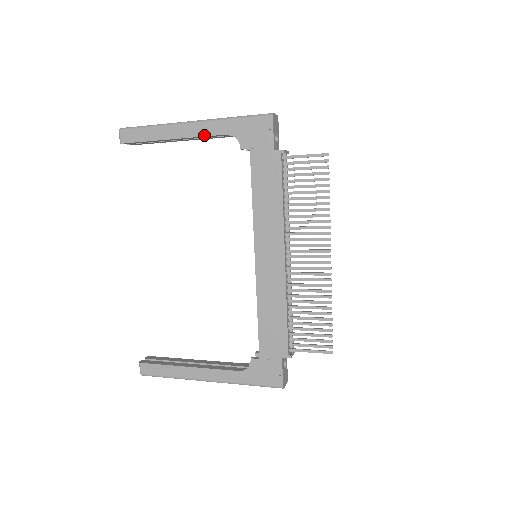
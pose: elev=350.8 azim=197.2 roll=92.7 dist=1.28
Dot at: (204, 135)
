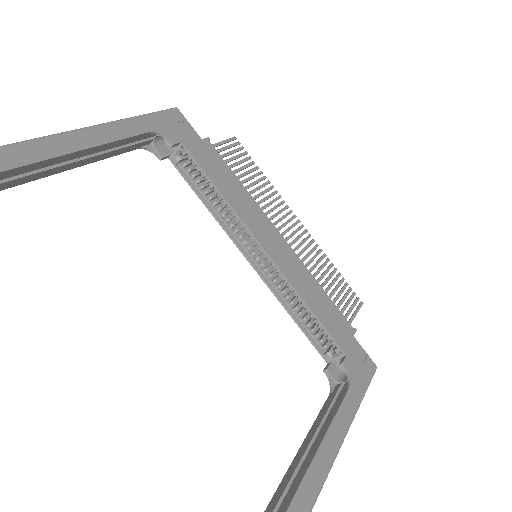
Dot at: (126, 136)
